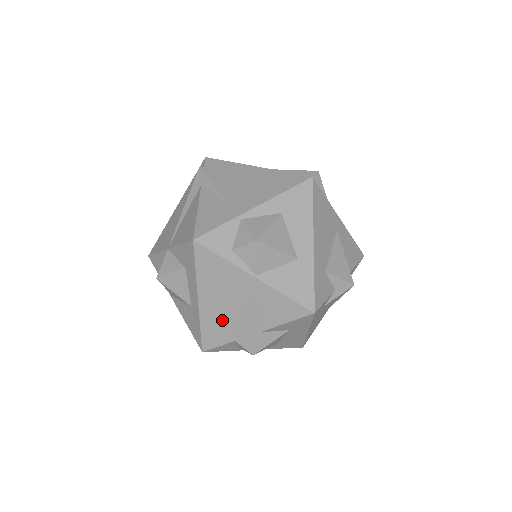
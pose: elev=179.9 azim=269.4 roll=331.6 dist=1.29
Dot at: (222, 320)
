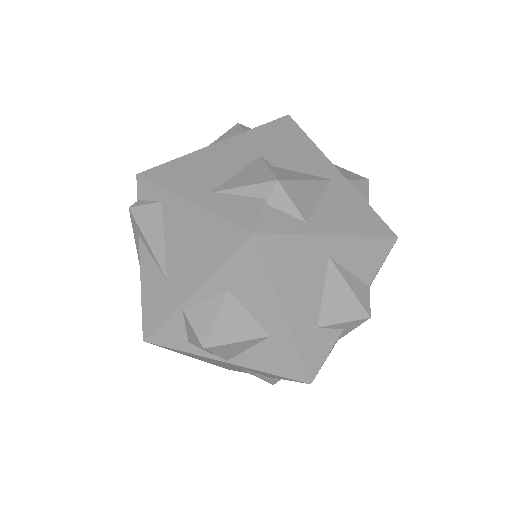
Dot at: (226, 366)
